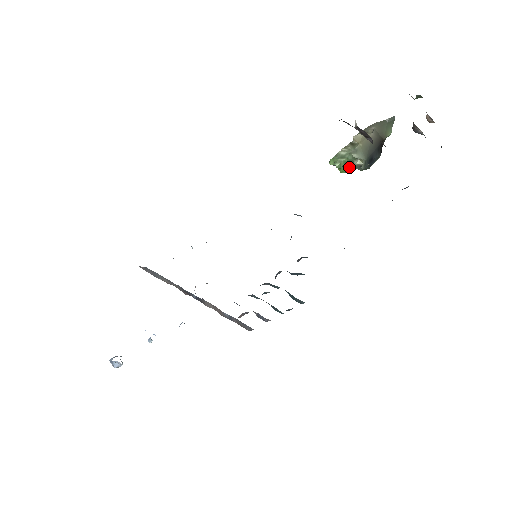
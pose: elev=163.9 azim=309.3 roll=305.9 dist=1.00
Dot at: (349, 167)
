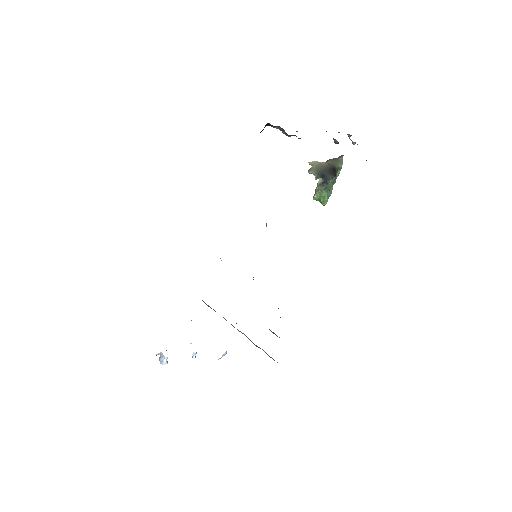
Dot at: (325, 198)
